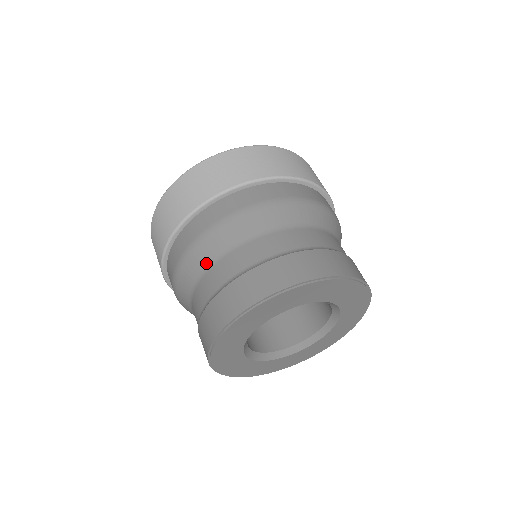
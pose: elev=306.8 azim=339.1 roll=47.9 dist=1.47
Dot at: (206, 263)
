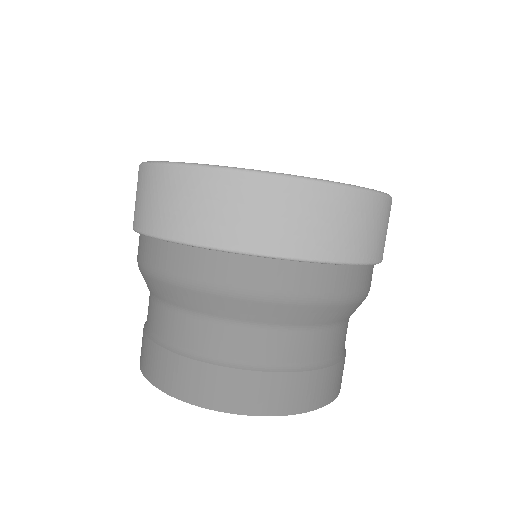
Dot at: (150, 290)
